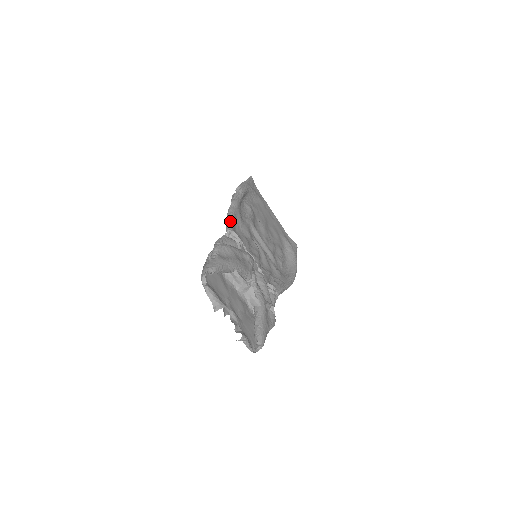
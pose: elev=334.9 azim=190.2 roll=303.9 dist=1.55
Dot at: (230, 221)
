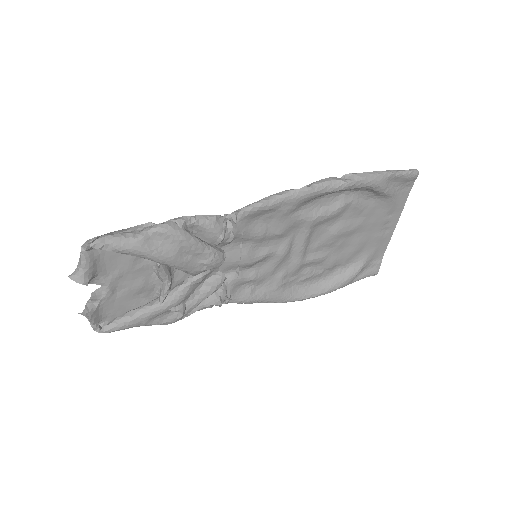
Dot at: (254, 208)
